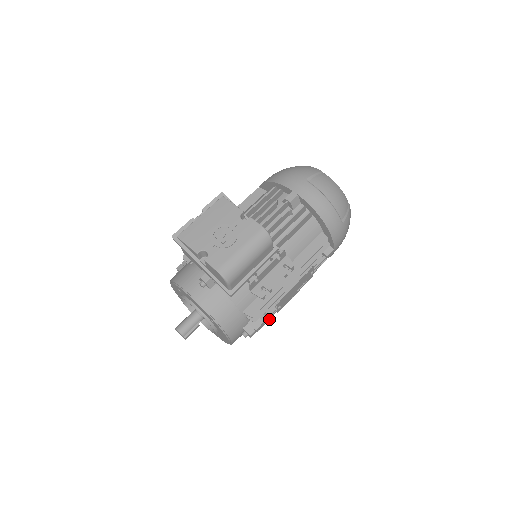
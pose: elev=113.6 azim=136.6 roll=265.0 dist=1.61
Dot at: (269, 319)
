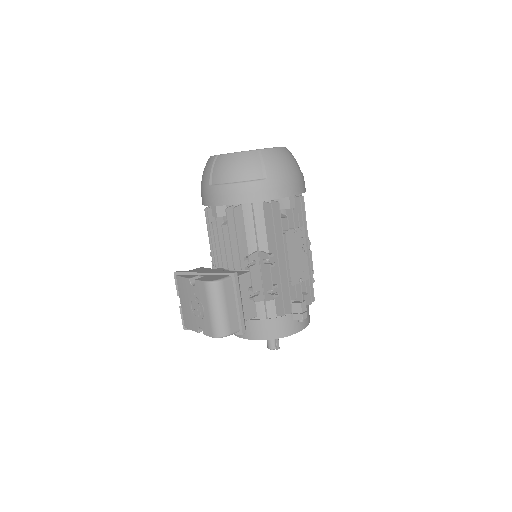
Dot at: (310, 287)
